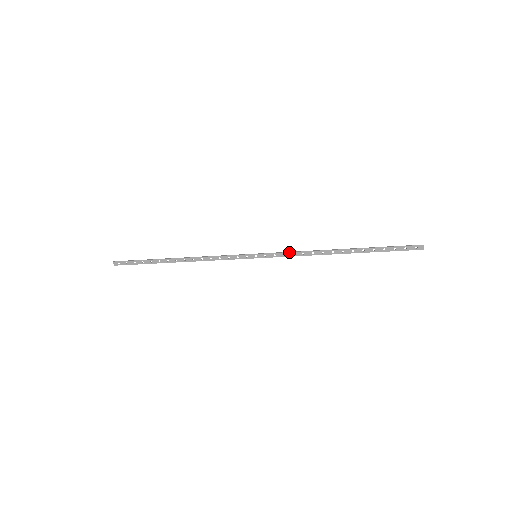
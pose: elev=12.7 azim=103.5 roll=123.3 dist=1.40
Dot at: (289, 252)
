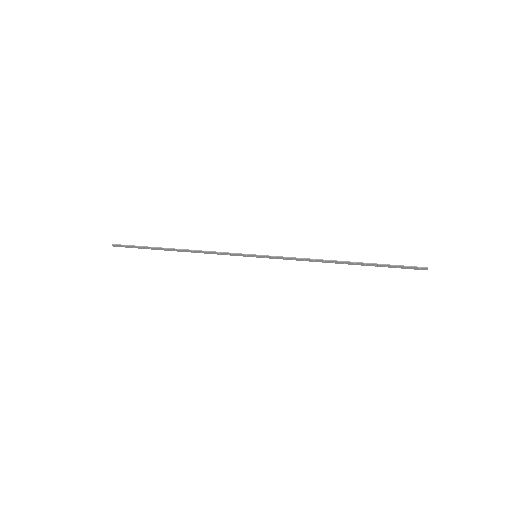
Dot at: (289, 258)
